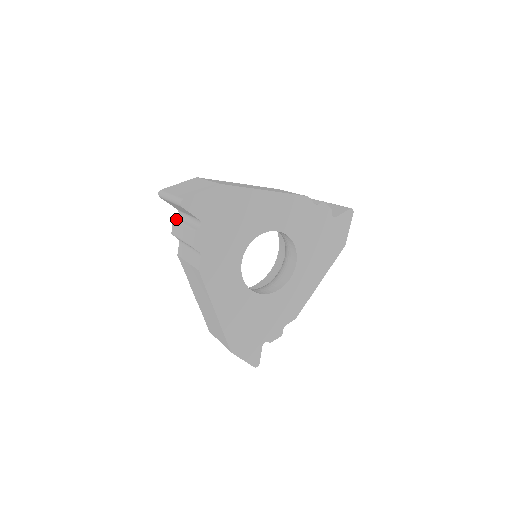
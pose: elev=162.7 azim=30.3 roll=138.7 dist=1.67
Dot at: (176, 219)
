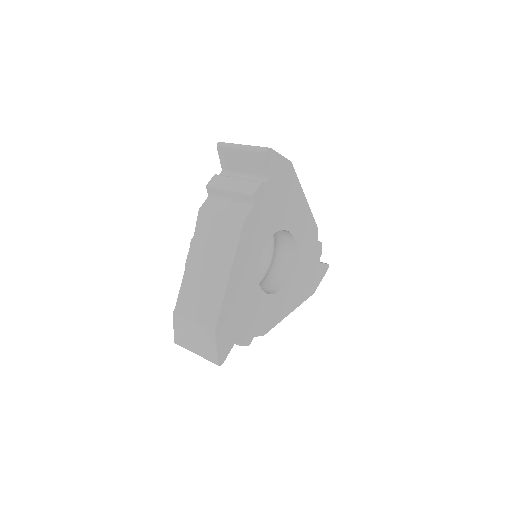
Dot at: occluded
